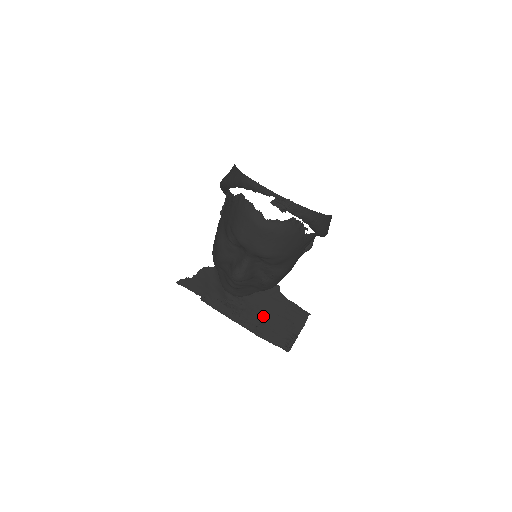
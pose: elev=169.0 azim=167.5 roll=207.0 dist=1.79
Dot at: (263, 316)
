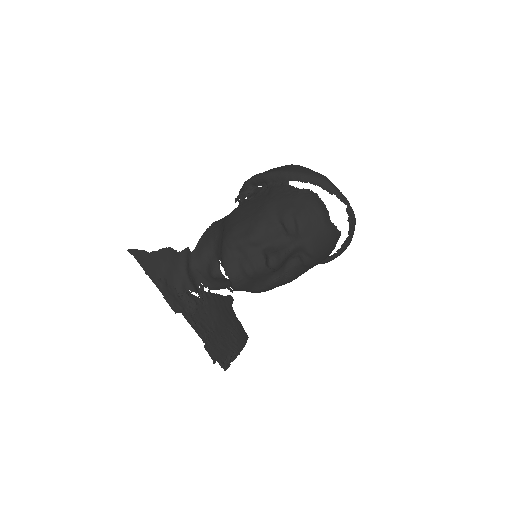
Dot at: (215, 323)
